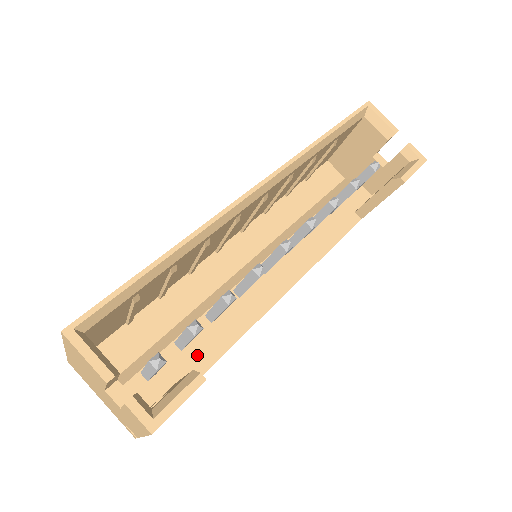
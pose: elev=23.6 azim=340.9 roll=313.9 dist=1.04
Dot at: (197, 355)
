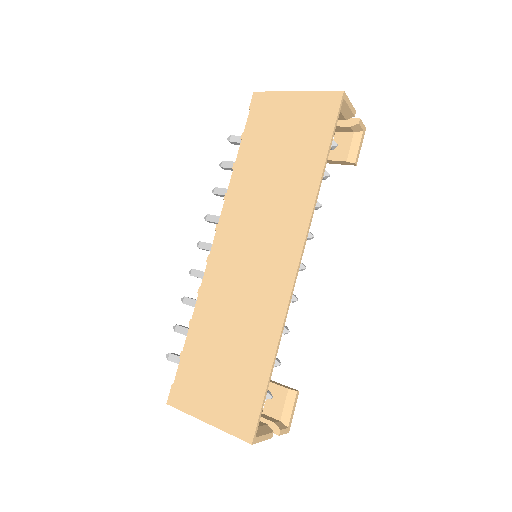
Dot at: occluded
